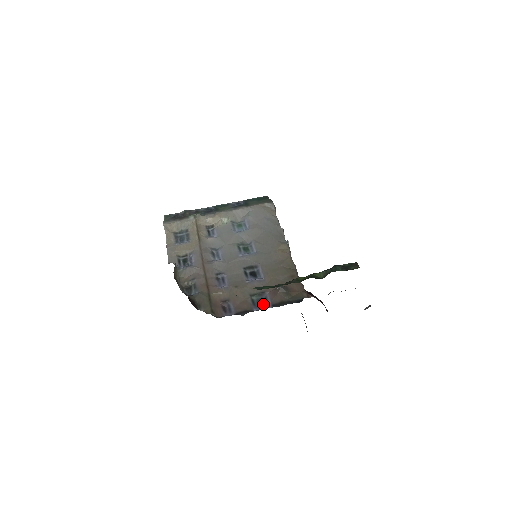
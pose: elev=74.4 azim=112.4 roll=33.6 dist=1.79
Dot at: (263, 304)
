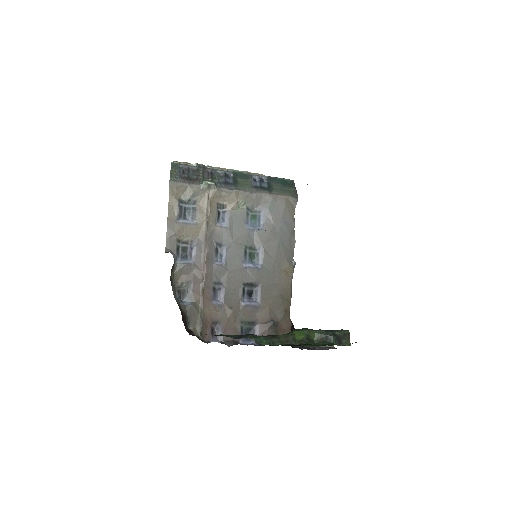
Dot at: occluded
